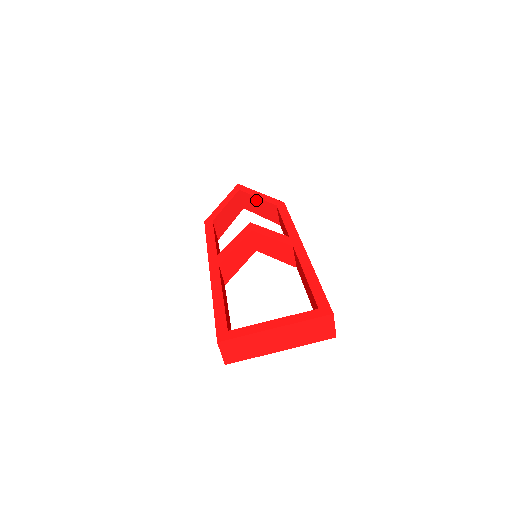
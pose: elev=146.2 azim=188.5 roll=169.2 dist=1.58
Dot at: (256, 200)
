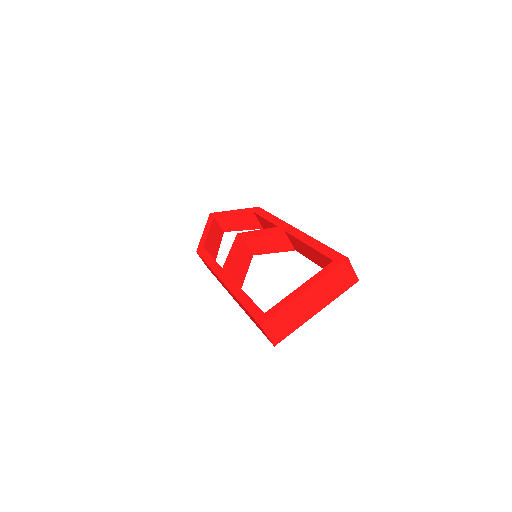
Dot at: (233, 217)
